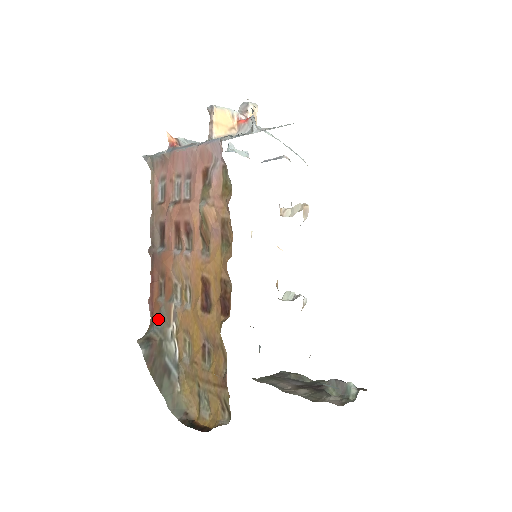
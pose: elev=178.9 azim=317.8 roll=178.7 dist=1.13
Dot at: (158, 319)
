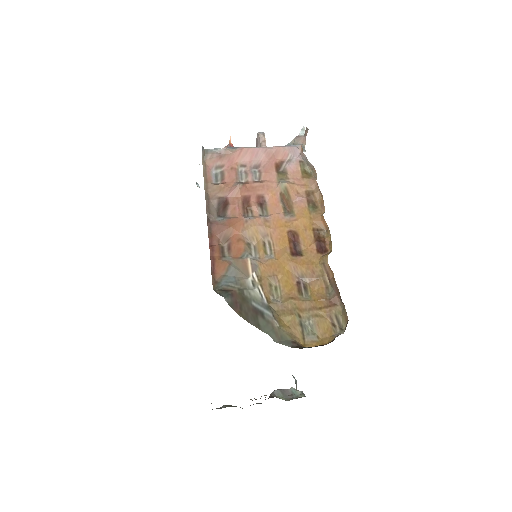
Dot at: (226, 276)
